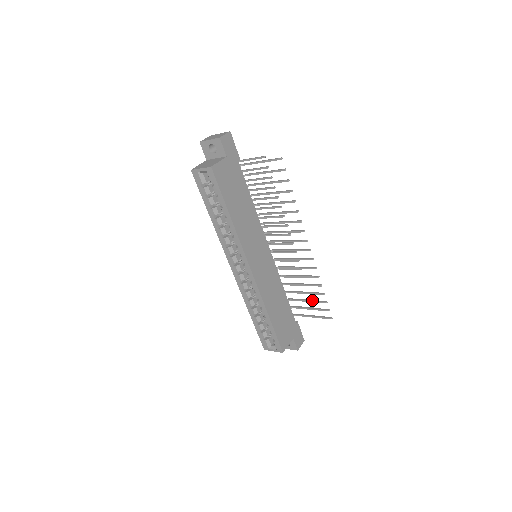
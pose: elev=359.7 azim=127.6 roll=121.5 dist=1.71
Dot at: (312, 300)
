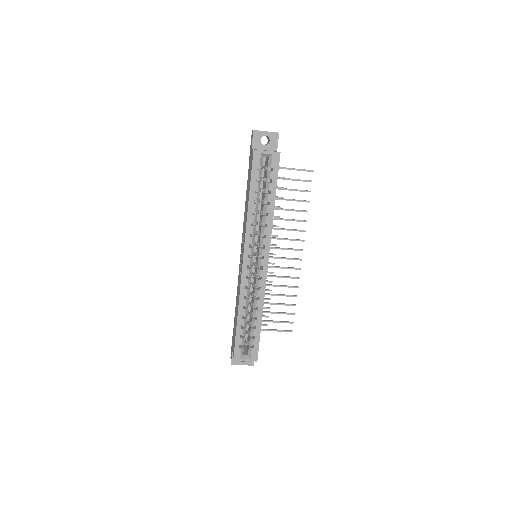
Dot at: (279, 312)
